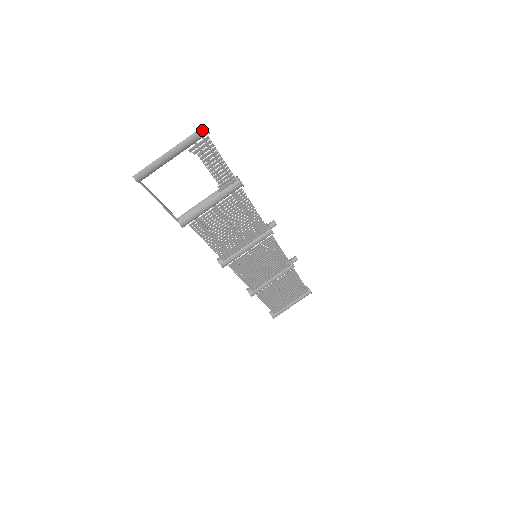
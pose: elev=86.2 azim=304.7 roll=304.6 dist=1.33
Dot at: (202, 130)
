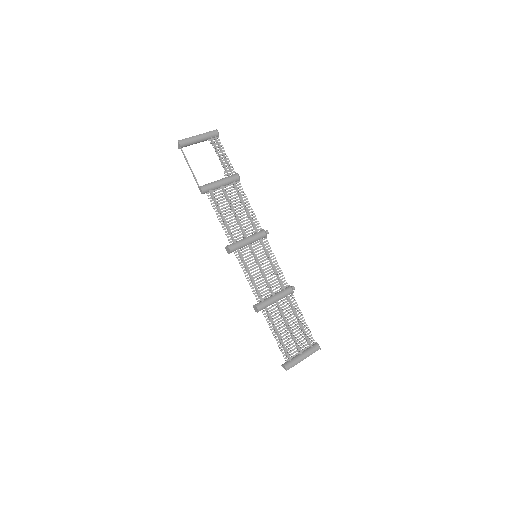
Dot at: (215, 131)
